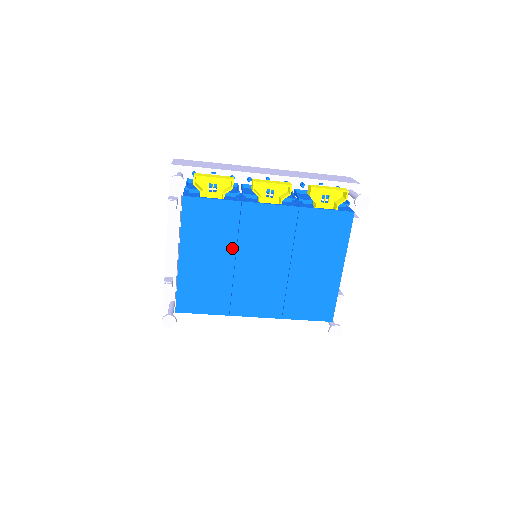
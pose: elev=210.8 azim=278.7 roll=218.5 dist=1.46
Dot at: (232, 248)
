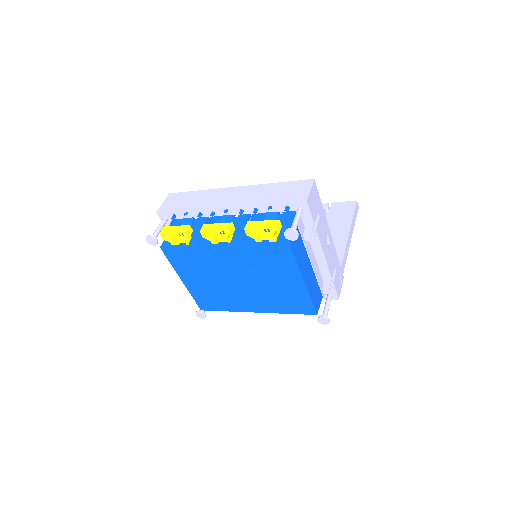
Dot at: (212, 274)
